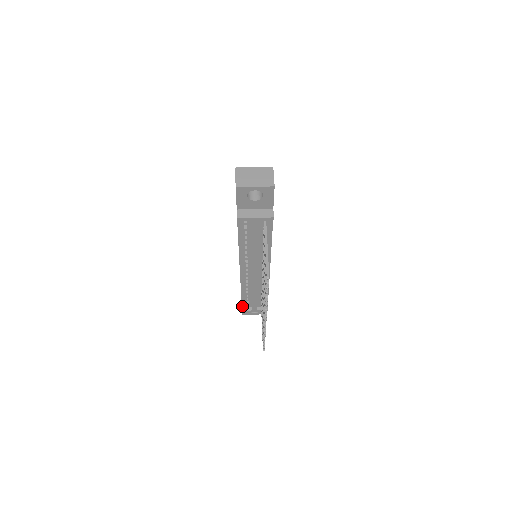
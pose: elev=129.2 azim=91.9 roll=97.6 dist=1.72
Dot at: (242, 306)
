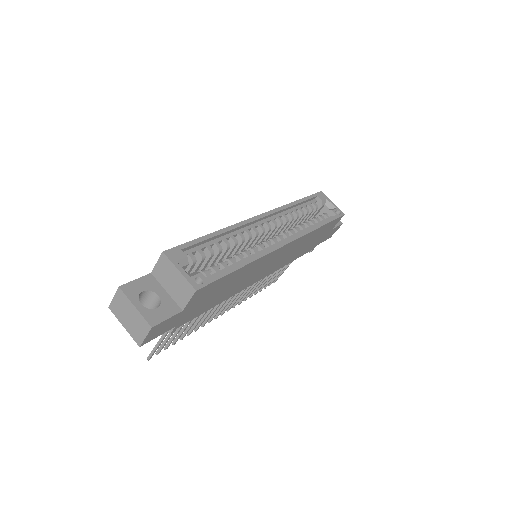
Dot at: occluded
